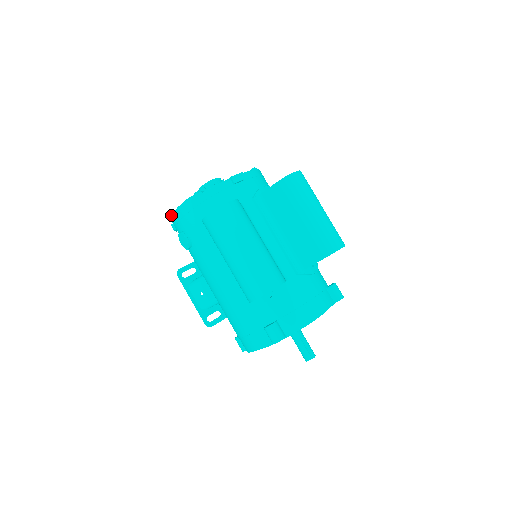
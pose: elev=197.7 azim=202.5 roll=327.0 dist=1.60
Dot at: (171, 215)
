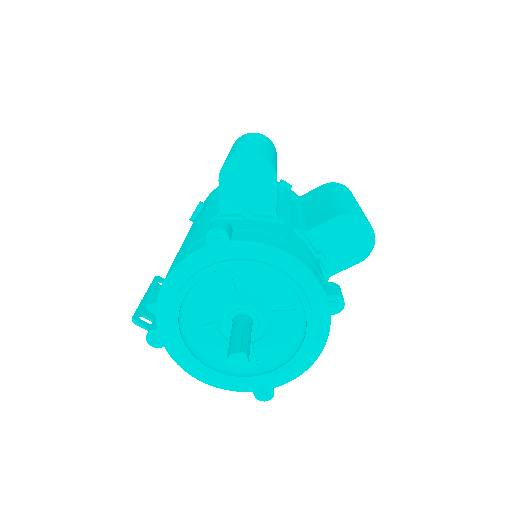
Dot at: occluded
